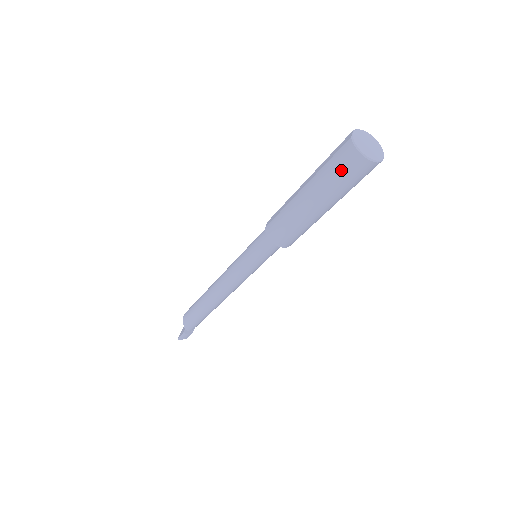
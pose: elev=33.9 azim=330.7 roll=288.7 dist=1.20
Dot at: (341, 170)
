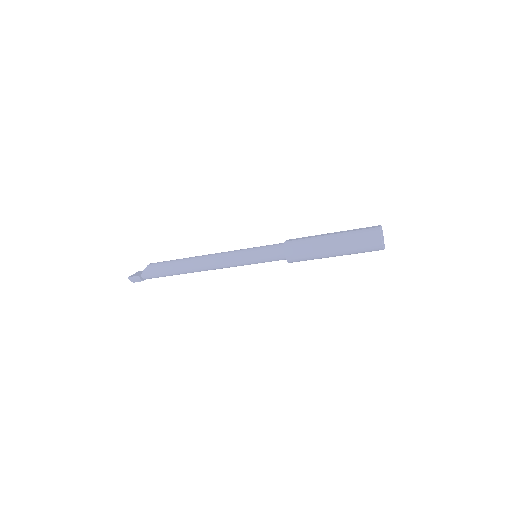
Dot at: (364, 238)
